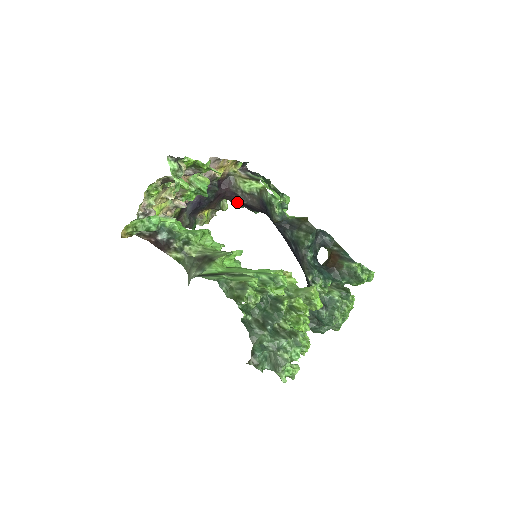
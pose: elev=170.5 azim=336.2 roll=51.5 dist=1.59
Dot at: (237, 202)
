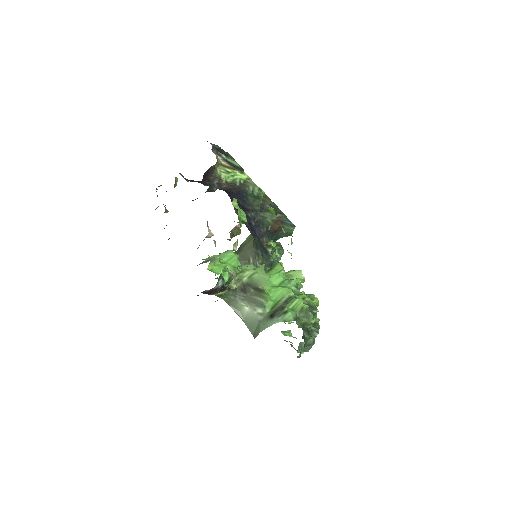
Dot at: (197, 181)
